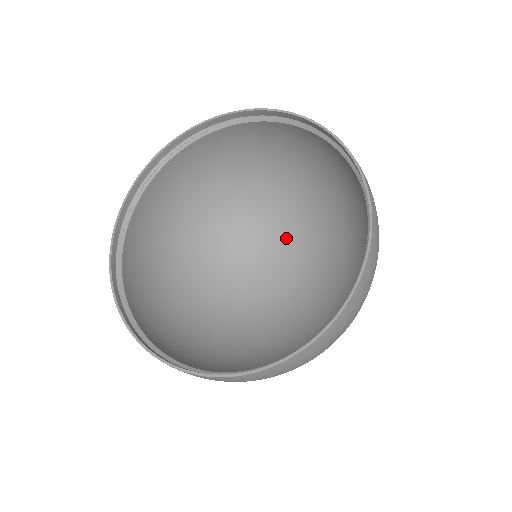
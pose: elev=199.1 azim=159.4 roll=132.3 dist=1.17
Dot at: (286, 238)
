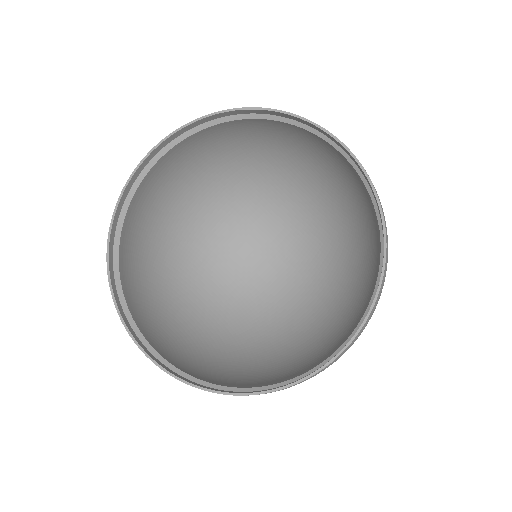
Dot at: (283, 227)
